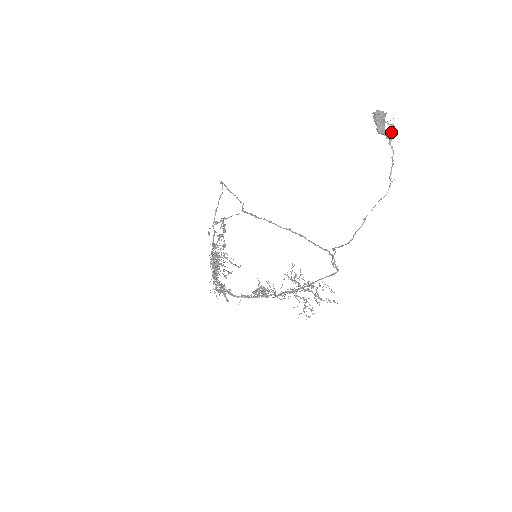
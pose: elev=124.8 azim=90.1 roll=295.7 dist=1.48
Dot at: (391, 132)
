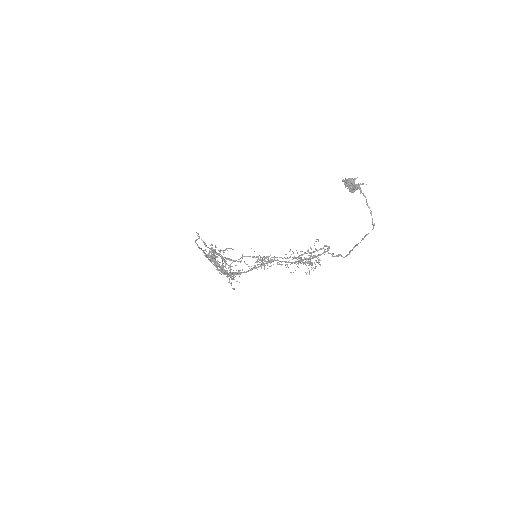
Dot at: occluded
